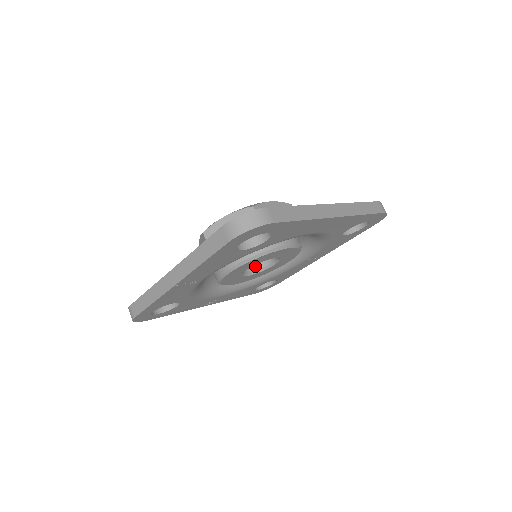
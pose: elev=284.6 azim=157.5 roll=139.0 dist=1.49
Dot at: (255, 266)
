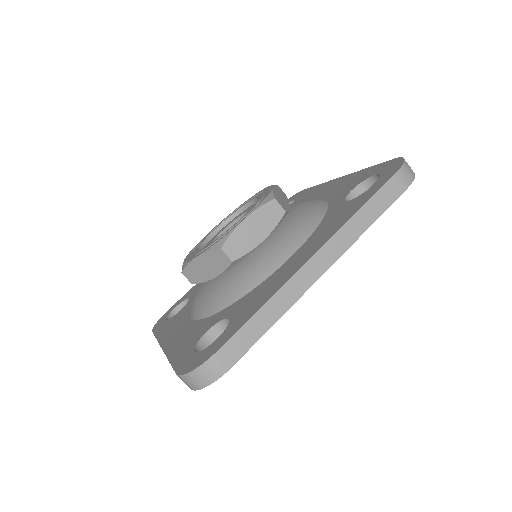
Dot at: occluded
